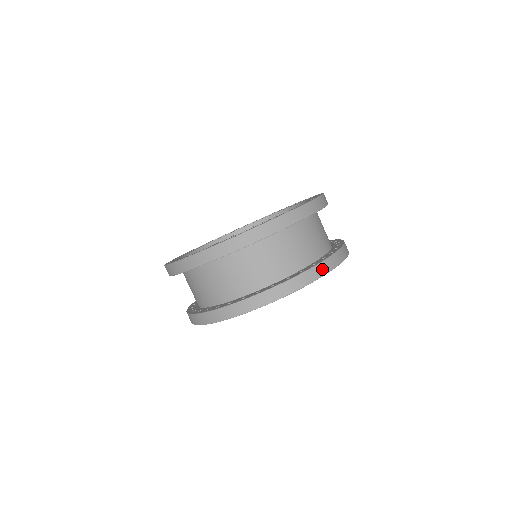
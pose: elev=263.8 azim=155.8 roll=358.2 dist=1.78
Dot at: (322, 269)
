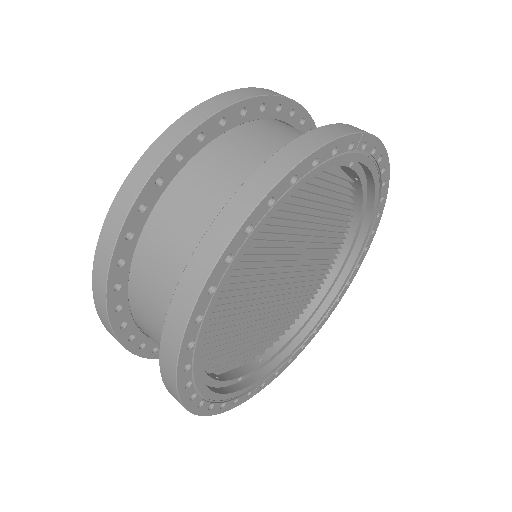
Dot at: (259, 184)
